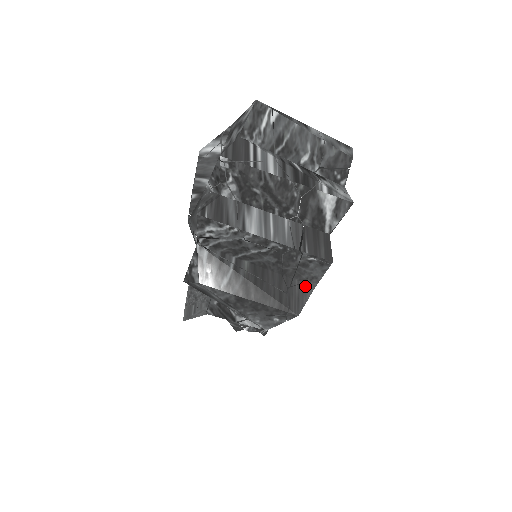
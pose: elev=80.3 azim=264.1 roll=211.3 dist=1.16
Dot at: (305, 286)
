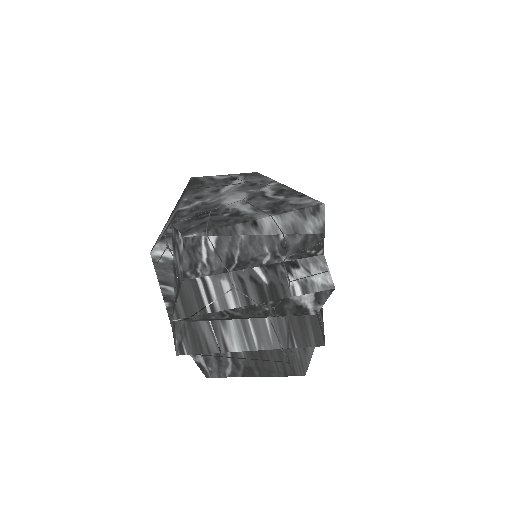
Dot at: (305, 349)
